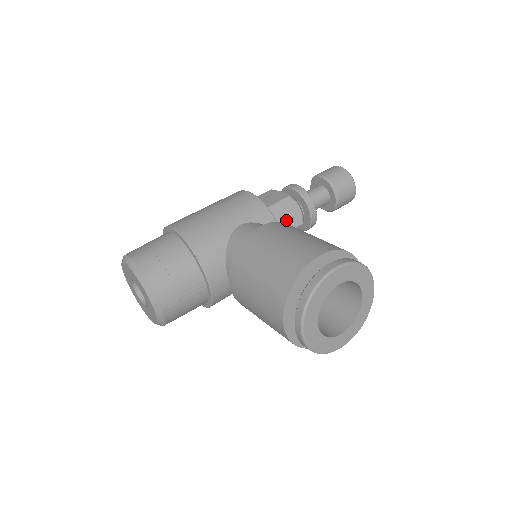
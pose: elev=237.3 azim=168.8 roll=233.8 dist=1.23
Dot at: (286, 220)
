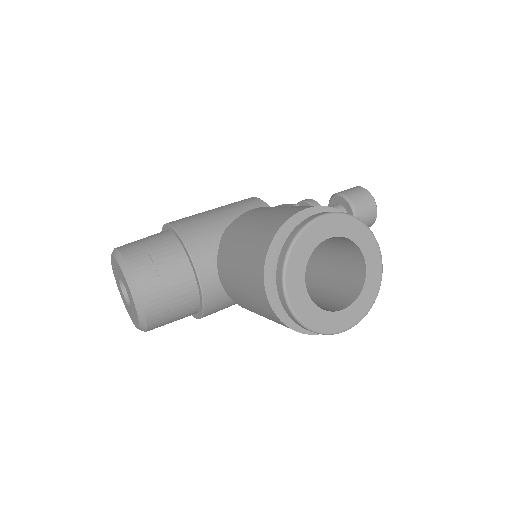
Dot at: occluded
